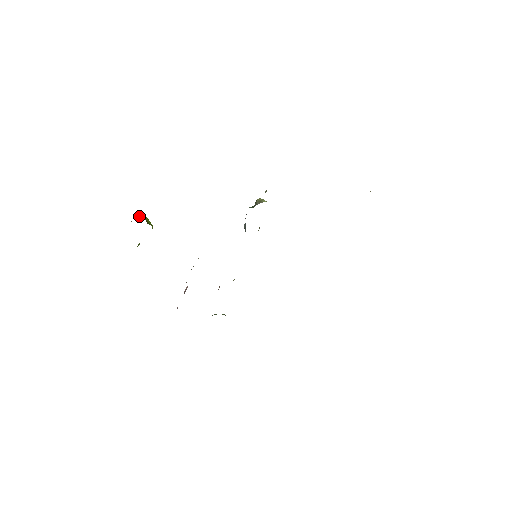
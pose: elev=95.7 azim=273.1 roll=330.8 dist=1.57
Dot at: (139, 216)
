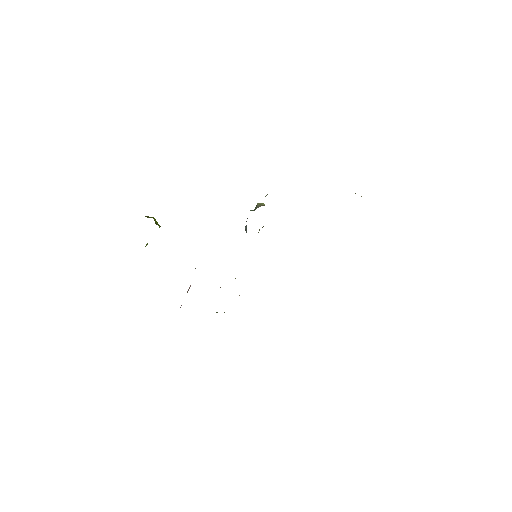
Dot at: (148, 217)
